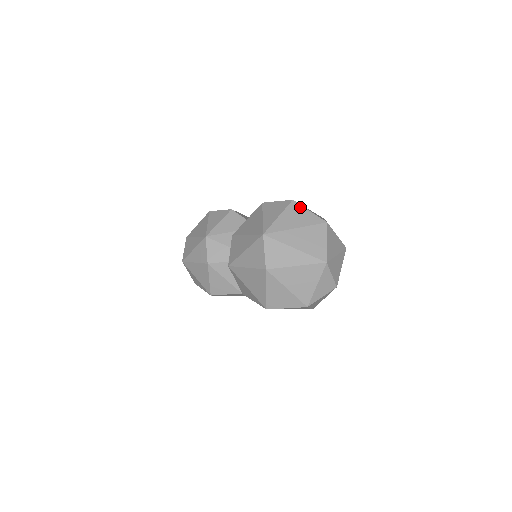
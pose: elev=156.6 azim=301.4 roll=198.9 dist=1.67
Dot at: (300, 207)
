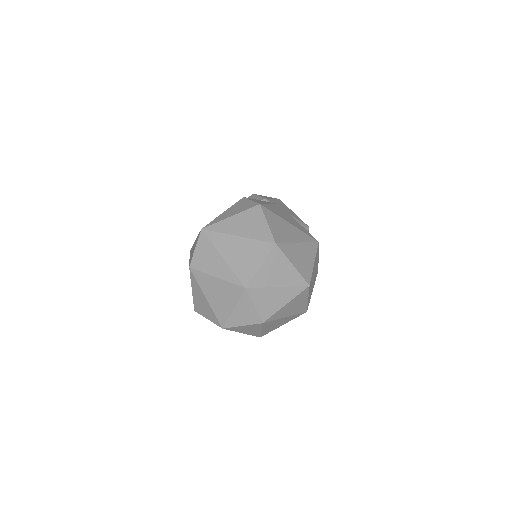
Dot at: (261, 215)
